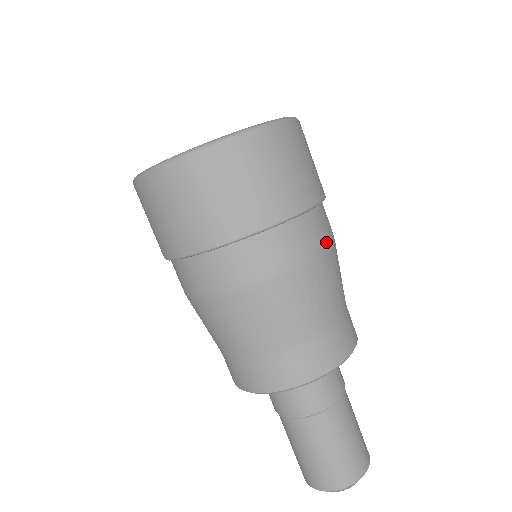
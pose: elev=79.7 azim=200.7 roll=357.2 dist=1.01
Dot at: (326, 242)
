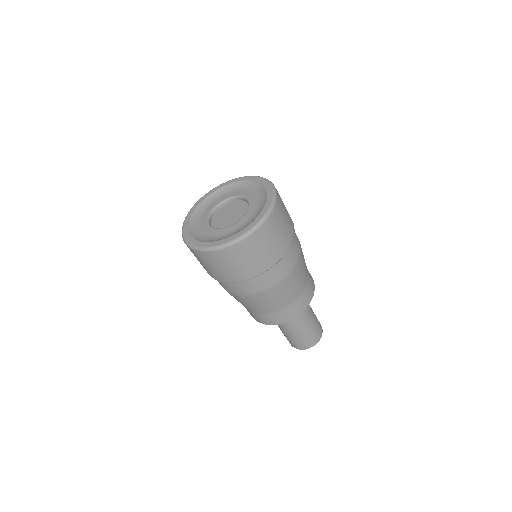
Dot at: (297, 257)
